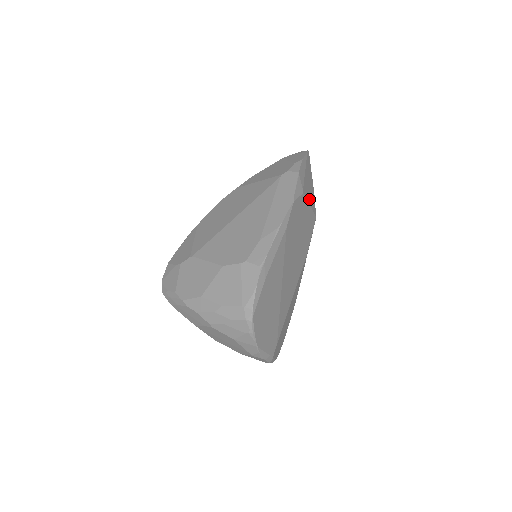
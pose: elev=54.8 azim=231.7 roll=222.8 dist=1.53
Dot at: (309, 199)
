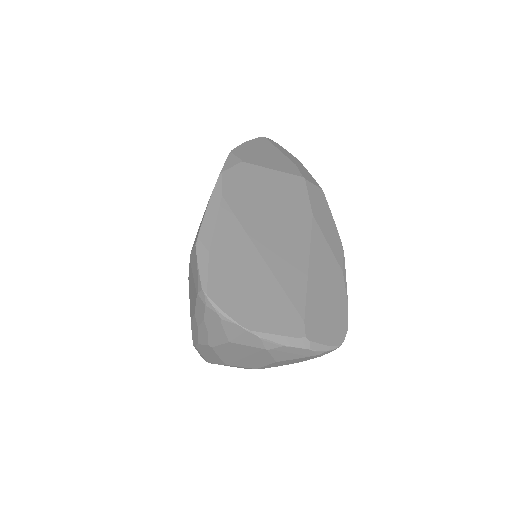
Dot at: (270, 166)
